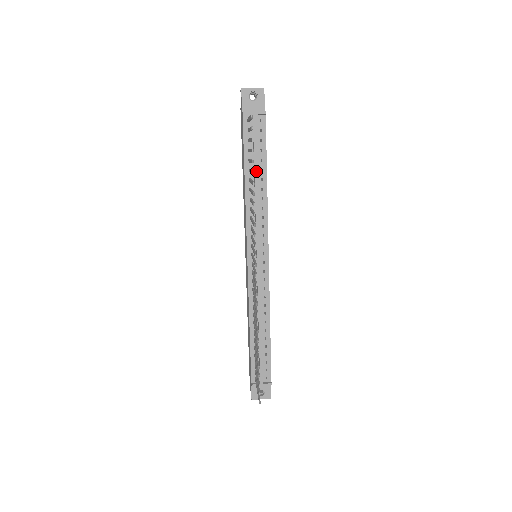
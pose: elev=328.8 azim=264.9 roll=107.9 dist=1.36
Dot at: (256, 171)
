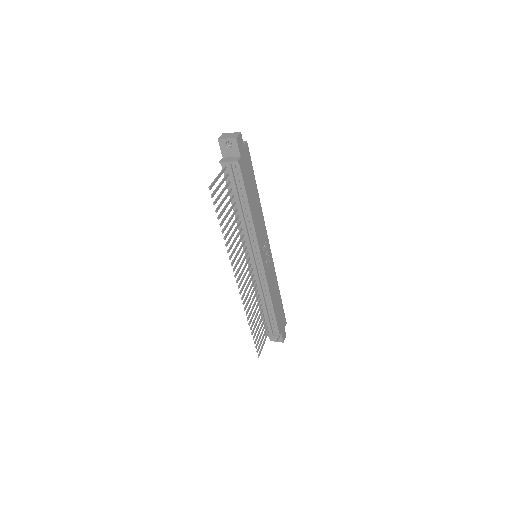
Dot at: (239, 204)
